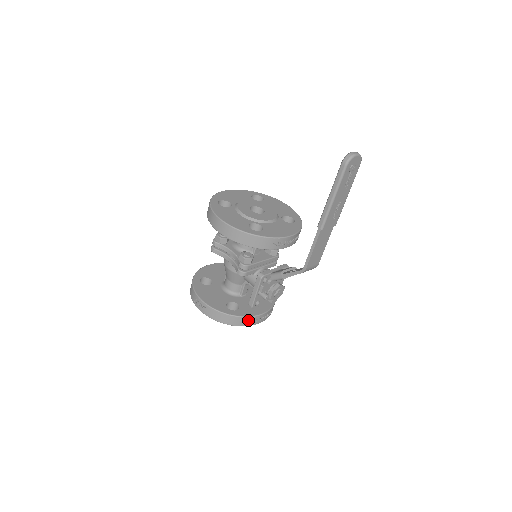
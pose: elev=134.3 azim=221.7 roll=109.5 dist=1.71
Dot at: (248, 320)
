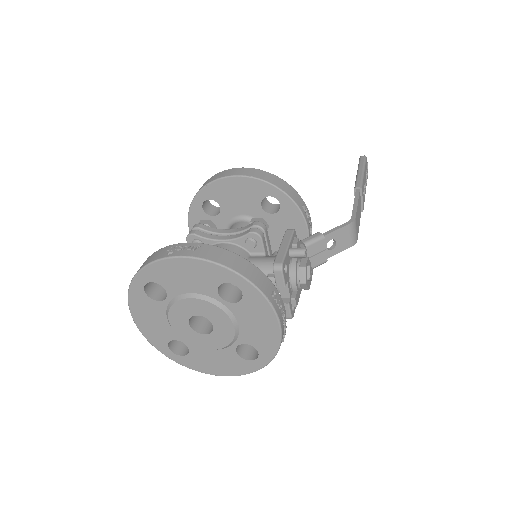
Dot at: (272, 290)
